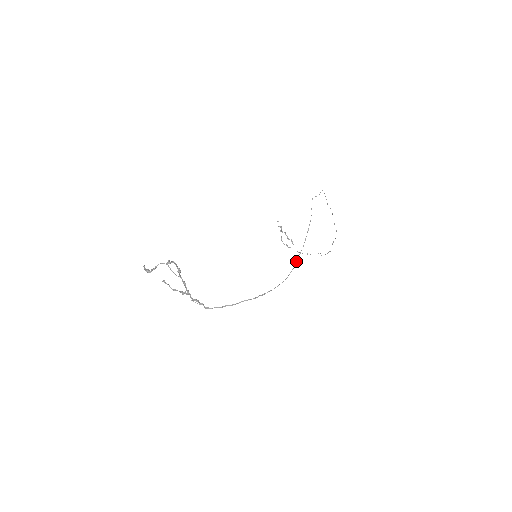
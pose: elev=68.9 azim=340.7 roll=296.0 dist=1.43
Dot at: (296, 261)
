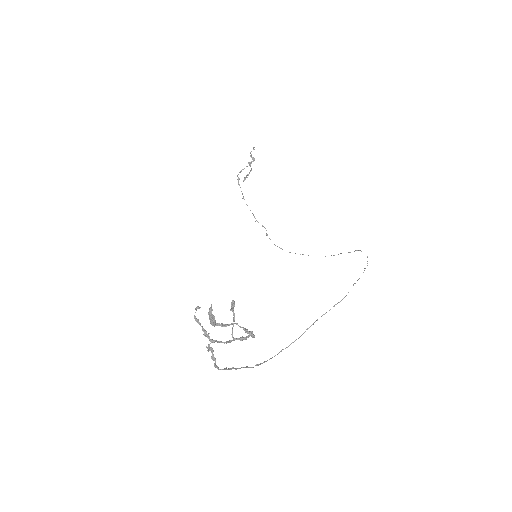
Dot at: occluded
